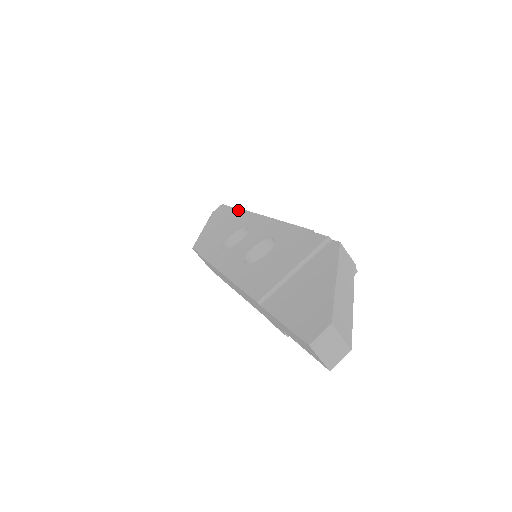
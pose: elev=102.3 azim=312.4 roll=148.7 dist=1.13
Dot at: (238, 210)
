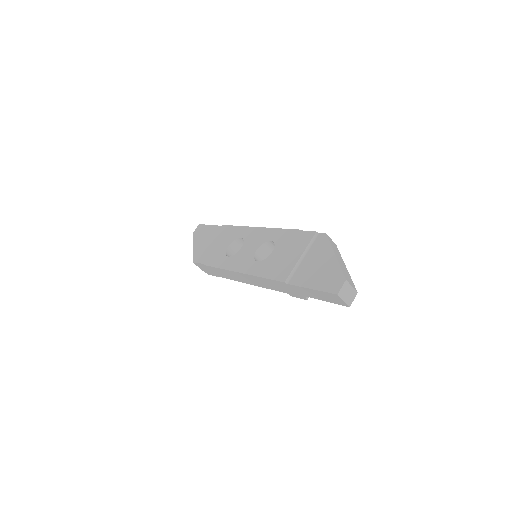
Dot at: (222, 226)
